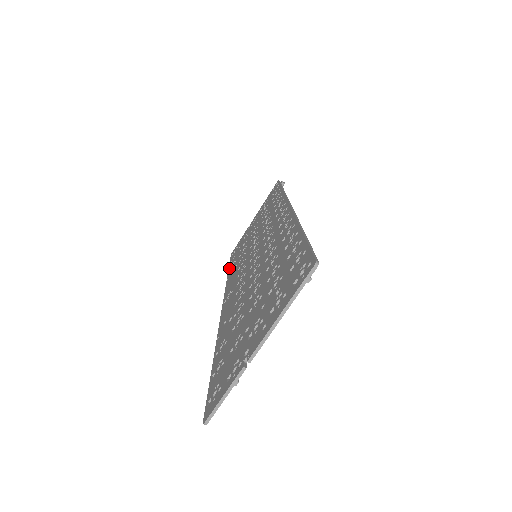
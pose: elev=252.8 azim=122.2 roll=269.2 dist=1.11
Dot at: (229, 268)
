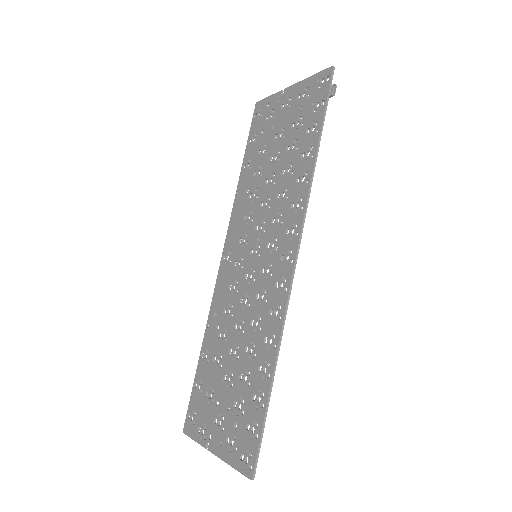
Dot at: (244, 160)
